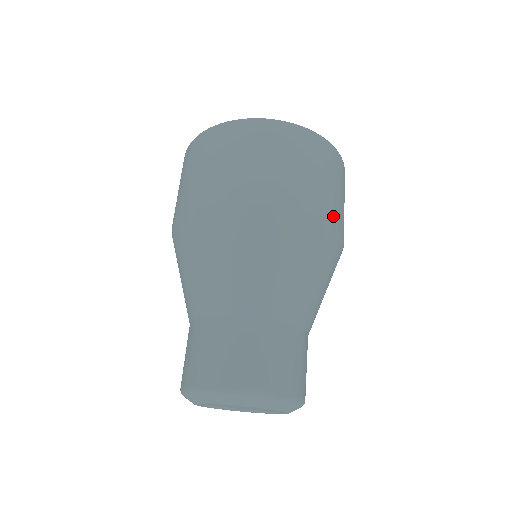
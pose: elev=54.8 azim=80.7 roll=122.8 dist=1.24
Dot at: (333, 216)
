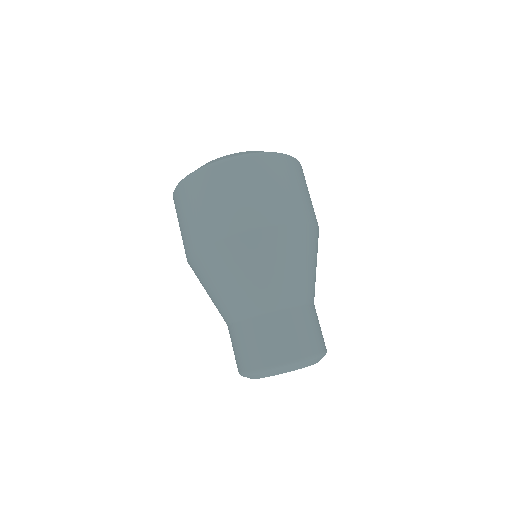
Dot at: (289, 214)
